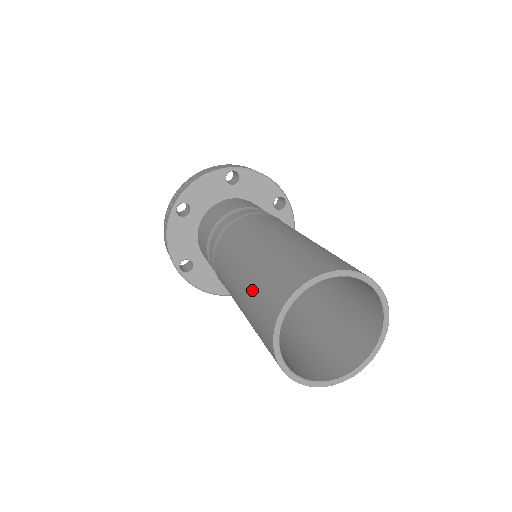
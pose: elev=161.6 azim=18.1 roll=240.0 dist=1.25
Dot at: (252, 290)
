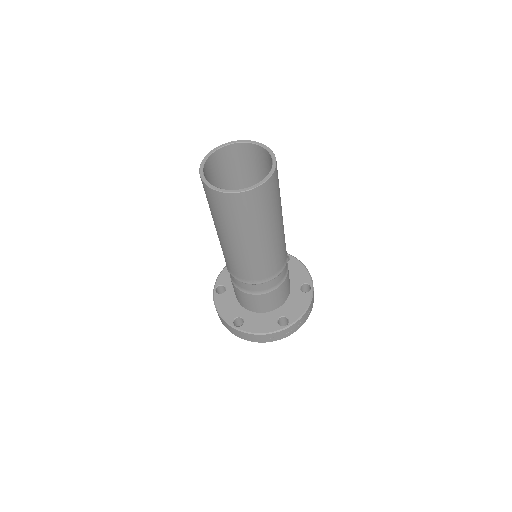
Dot at: (224, 180)
